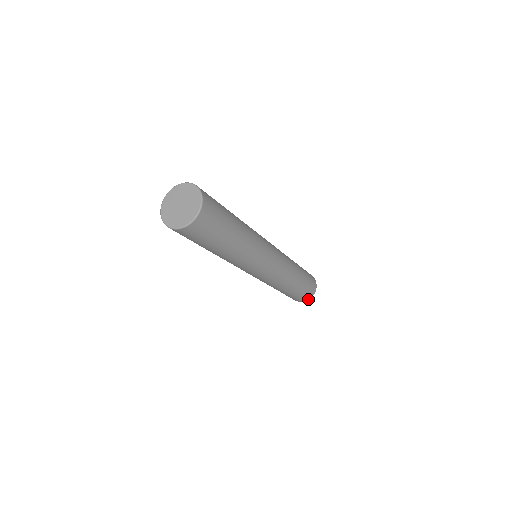
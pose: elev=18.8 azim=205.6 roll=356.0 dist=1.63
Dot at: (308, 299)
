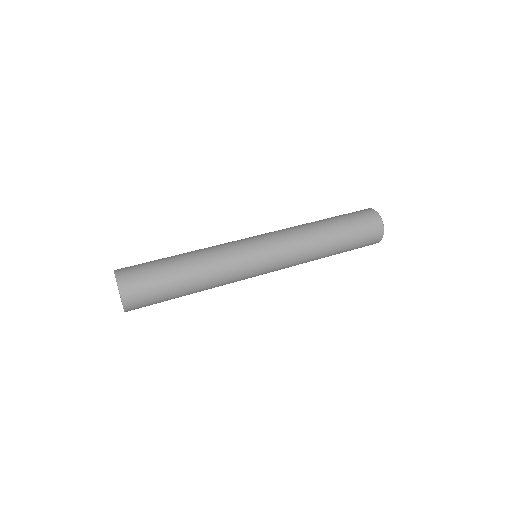
Dot at: occluded
